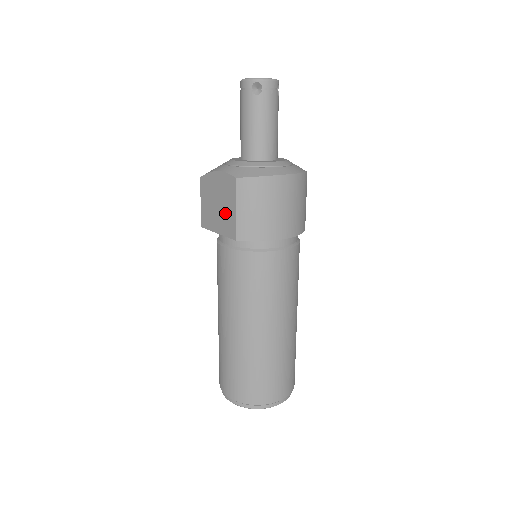
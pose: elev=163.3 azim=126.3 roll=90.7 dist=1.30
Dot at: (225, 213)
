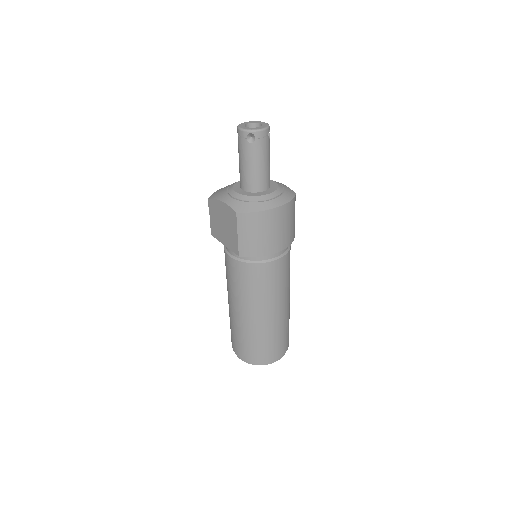
Dot at: (229, 234)
